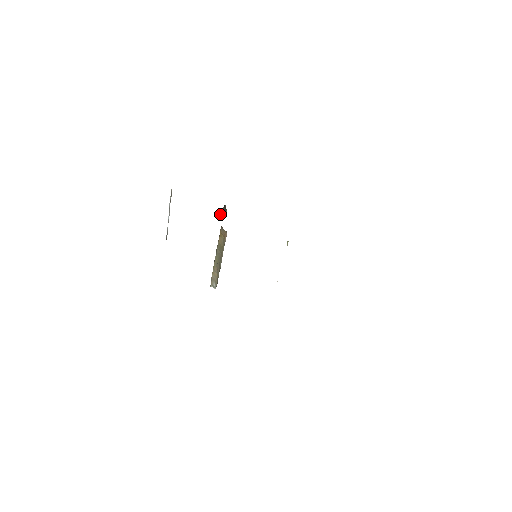
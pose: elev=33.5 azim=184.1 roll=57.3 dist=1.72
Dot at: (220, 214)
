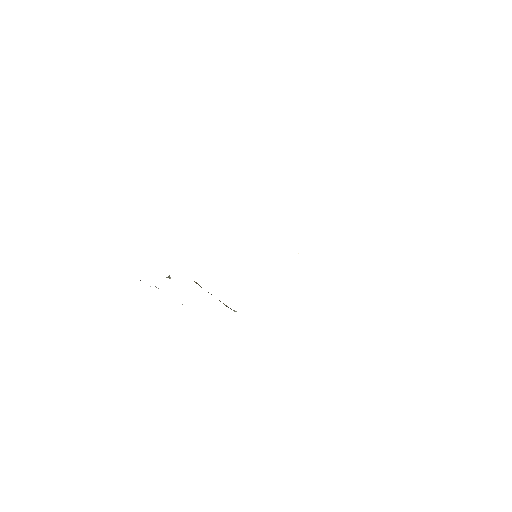
Dot at: (168, 277)
